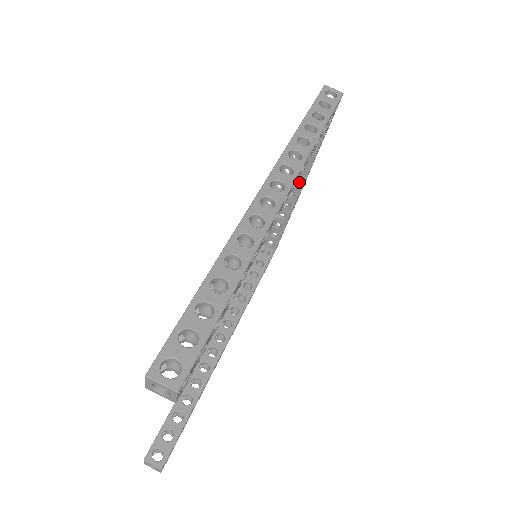
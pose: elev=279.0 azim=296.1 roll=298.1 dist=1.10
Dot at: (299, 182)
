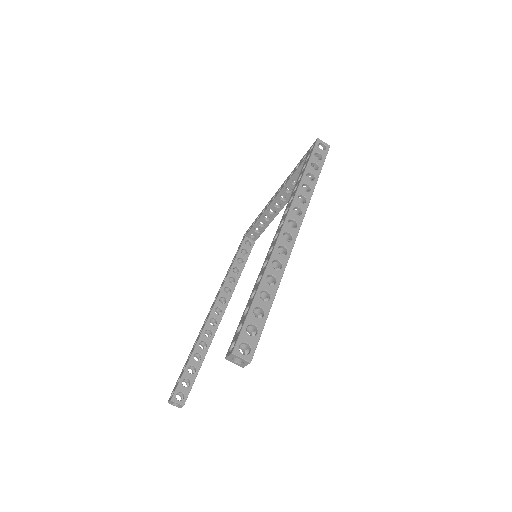
Dot at: (286, 198)
